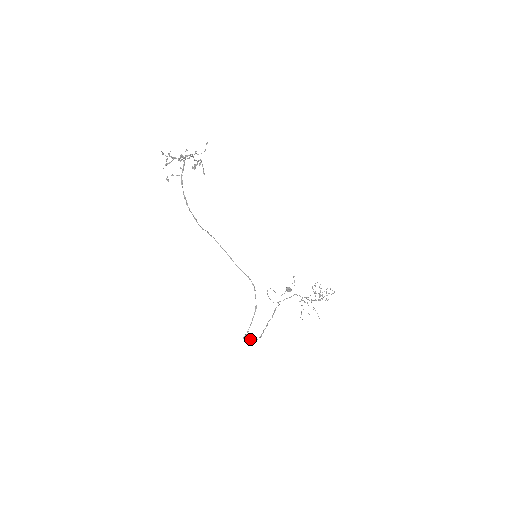
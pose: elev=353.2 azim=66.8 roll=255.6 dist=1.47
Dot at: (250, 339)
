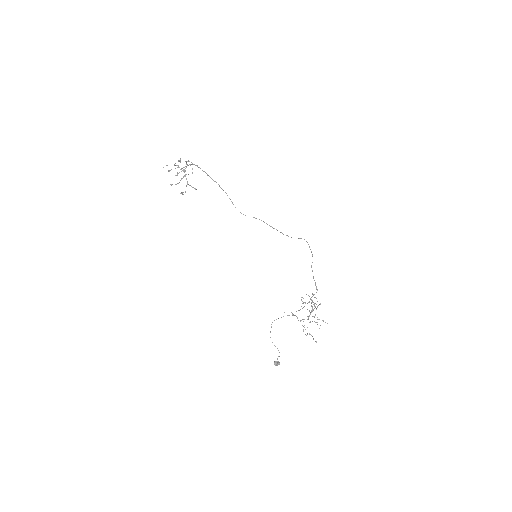
Dot at: (314, 280)
